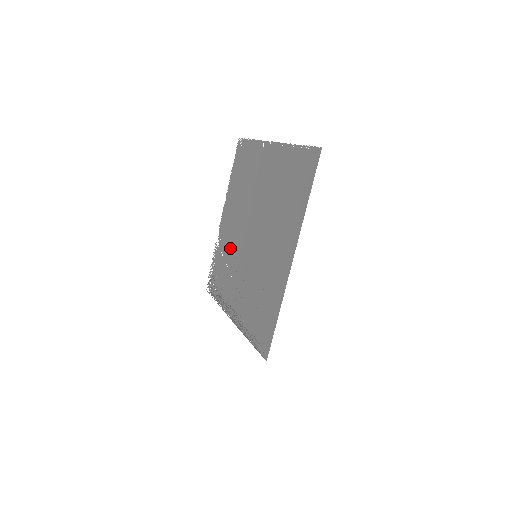
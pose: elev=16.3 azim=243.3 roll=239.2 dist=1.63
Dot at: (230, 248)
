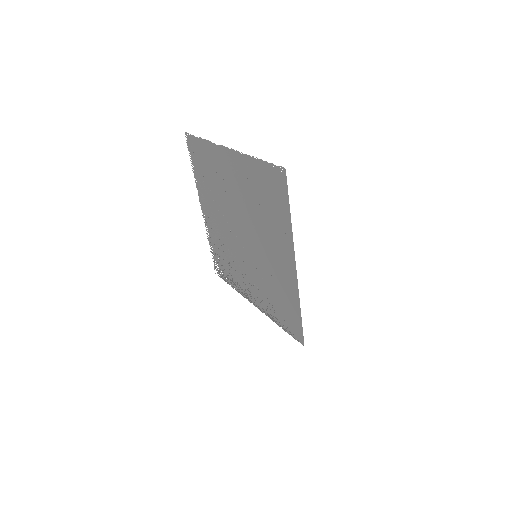
Dot at: (225, 242)
